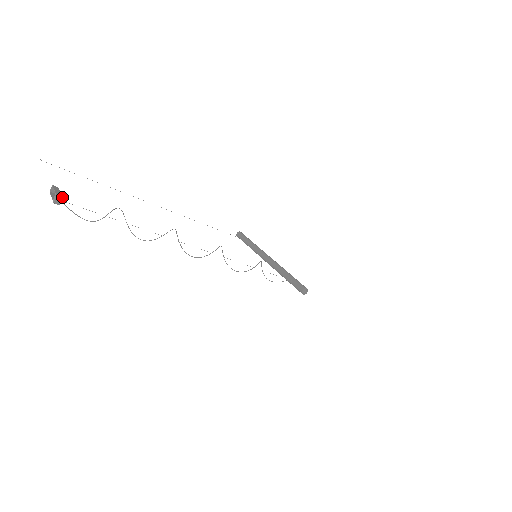
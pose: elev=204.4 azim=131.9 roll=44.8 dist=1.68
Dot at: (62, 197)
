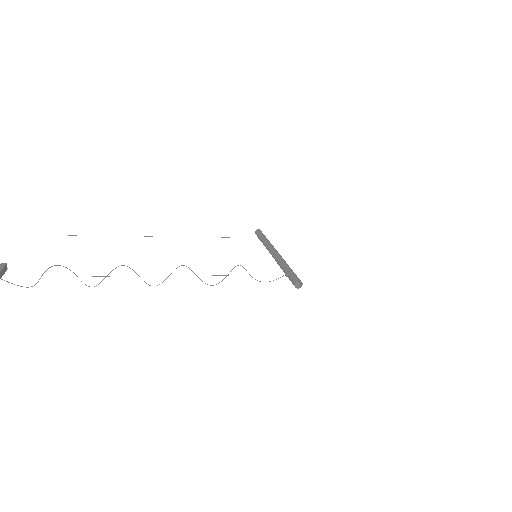
Dot at: out of frame
